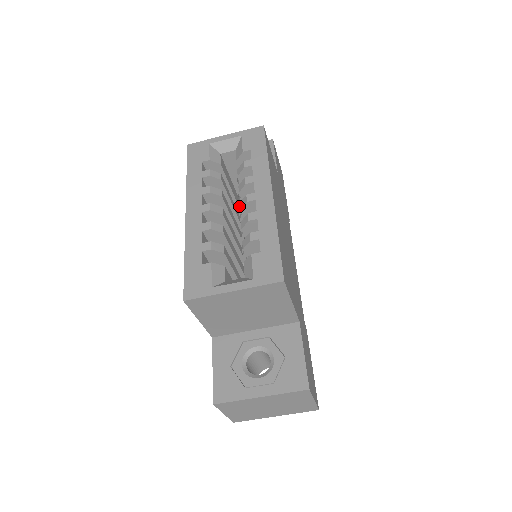
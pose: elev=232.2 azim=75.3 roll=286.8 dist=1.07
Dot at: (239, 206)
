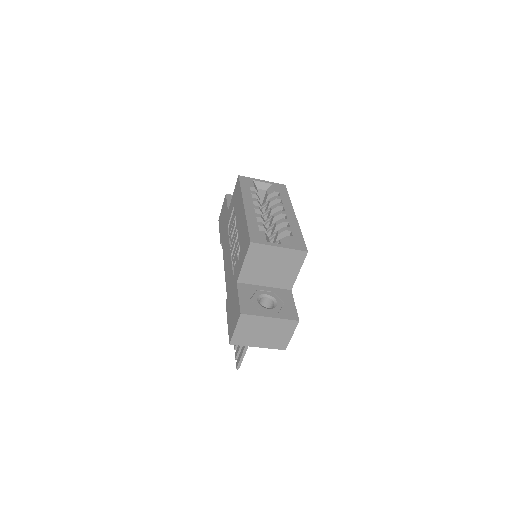
Dot at: occluded
